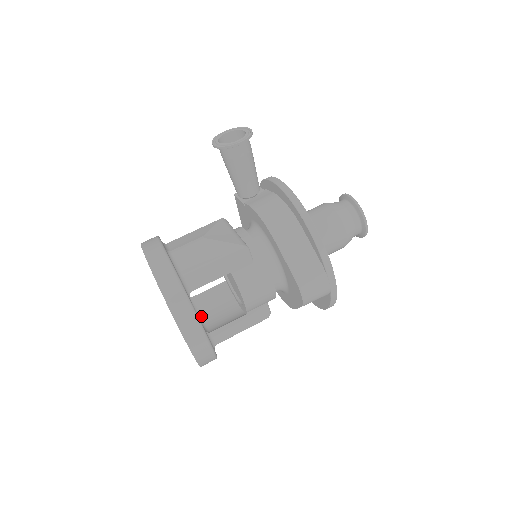
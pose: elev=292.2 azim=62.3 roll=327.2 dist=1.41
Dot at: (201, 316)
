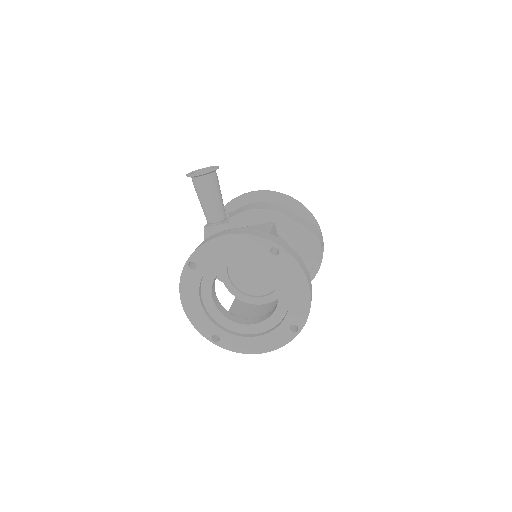
Dot at: occluded
